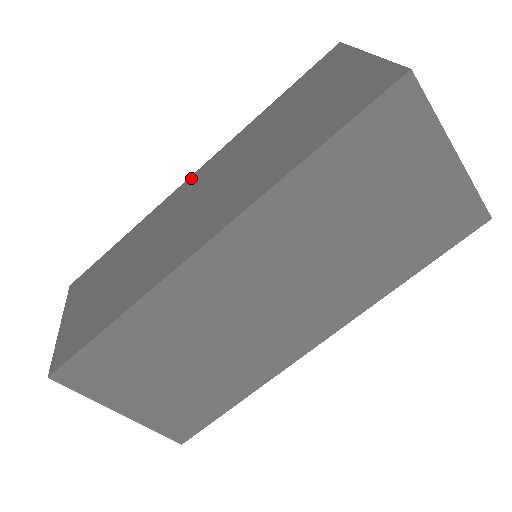
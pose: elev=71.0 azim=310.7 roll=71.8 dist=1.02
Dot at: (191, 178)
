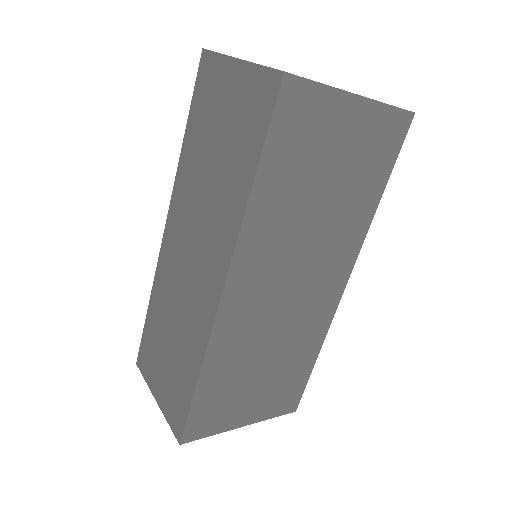
Dot at: (165, 233)
